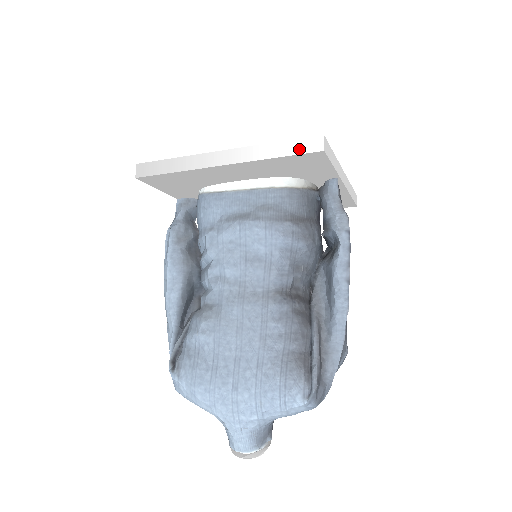
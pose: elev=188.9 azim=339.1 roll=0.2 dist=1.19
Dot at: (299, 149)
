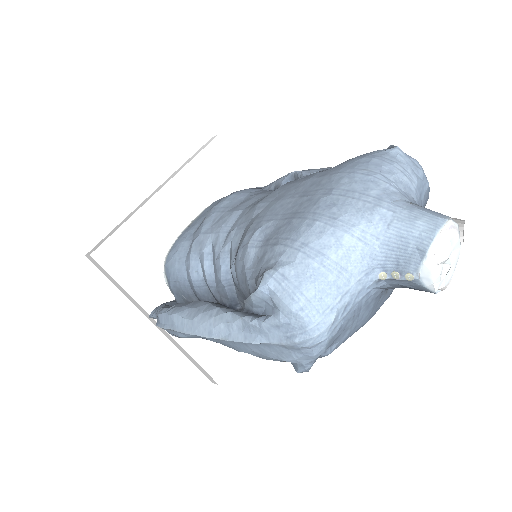
Dot at: (205, 146)
